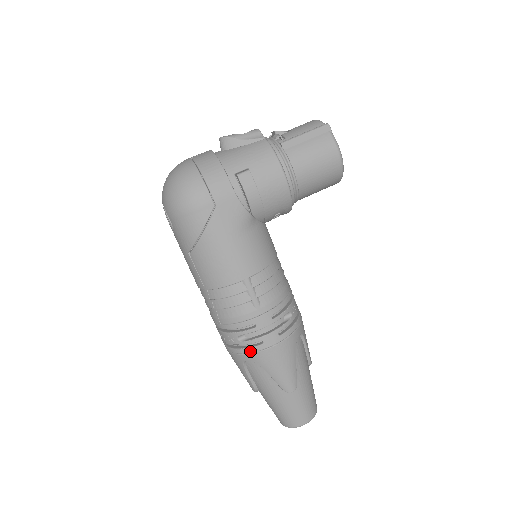
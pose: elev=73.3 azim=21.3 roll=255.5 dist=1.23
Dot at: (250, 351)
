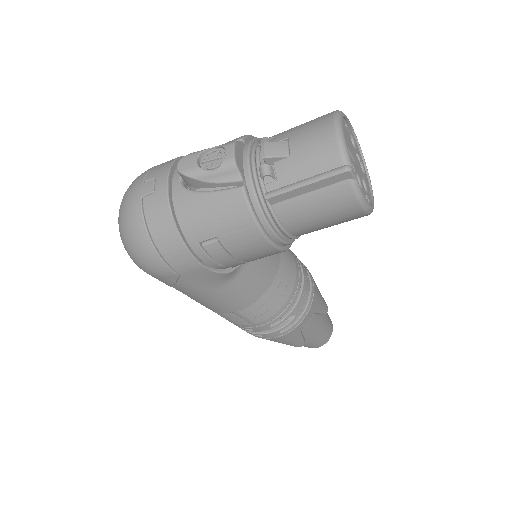
Dot at: occluded
